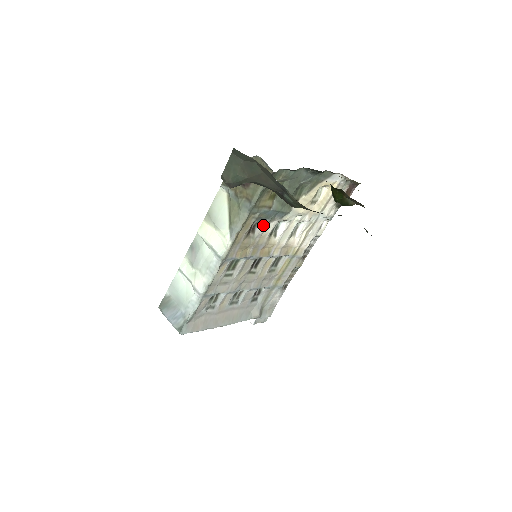
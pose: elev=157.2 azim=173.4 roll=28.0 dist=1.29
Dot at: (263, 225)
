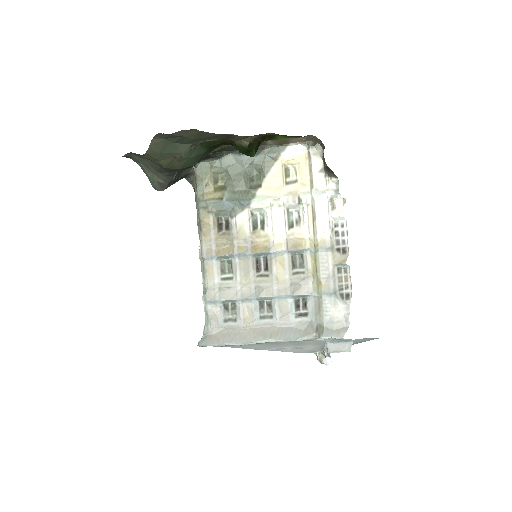
Dot at: (231, 219)
